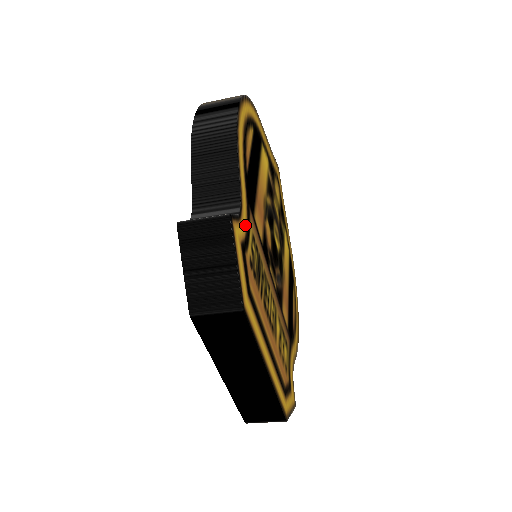
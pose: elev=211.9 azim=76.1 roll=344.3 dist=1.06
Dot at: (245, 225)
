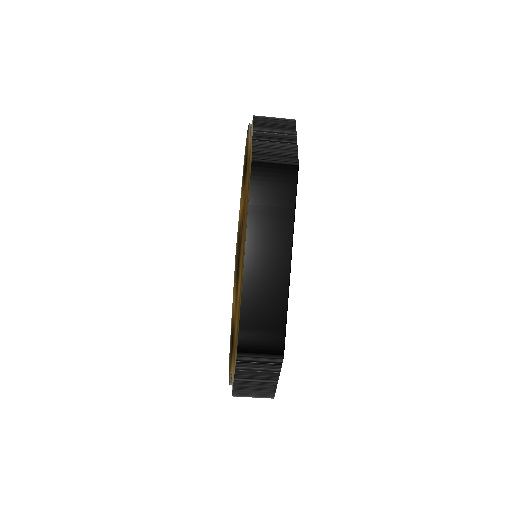
Dot at: occluded
